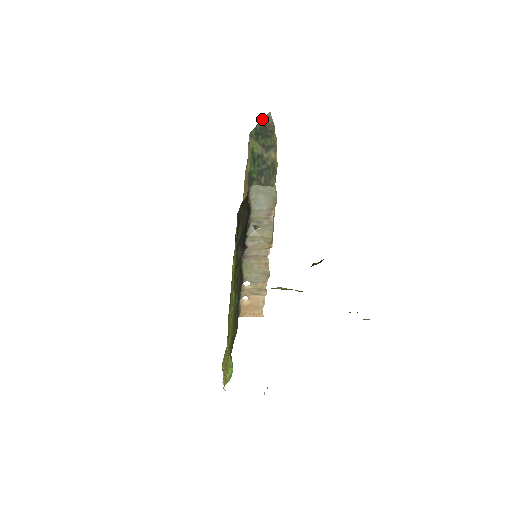
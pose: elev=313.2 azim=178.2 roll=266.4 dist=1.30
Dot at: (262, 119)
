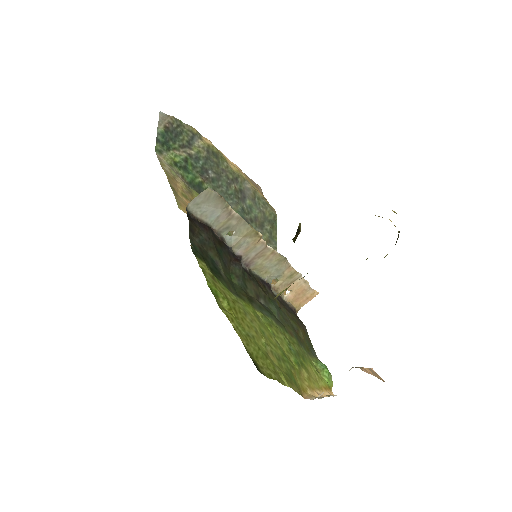
Dot at: occluded
